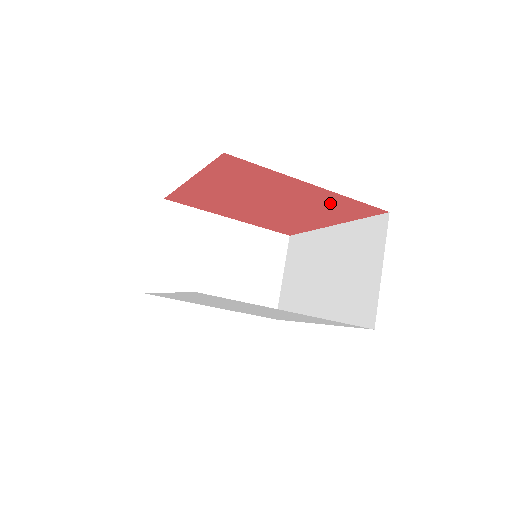
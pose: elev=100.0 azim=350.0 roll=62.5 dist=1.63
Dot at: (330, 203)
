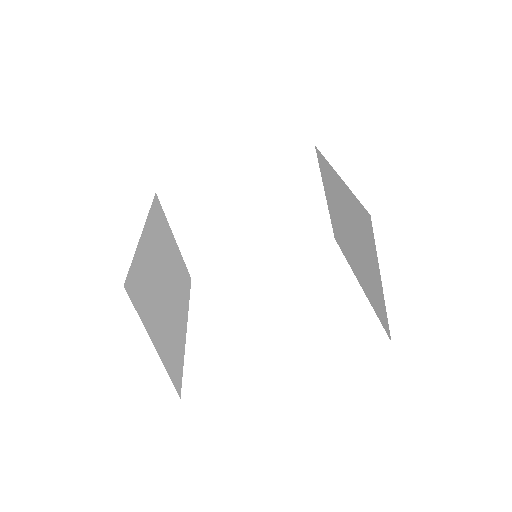
Dot at: occluded
